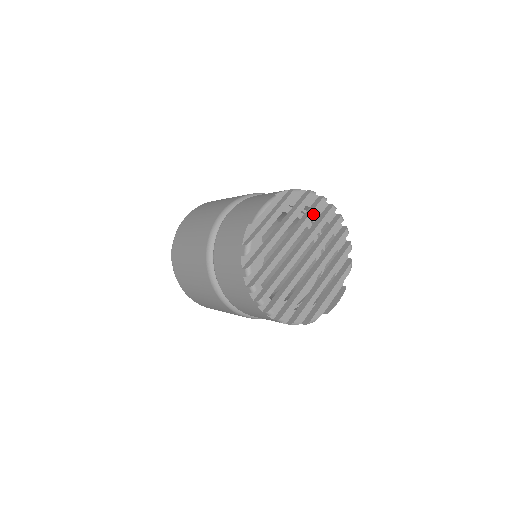
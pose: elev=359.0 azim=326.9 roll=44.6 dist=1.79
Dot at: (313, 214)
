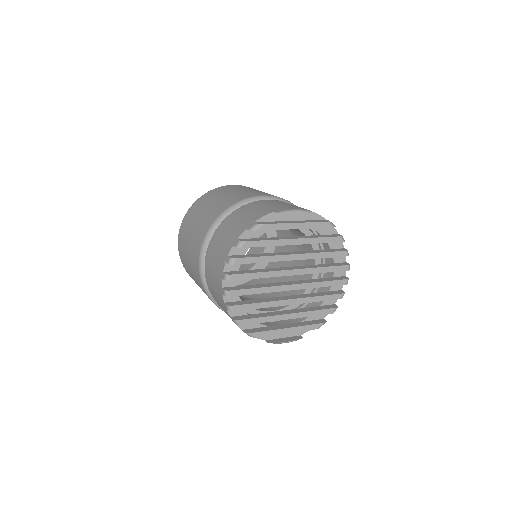
Dot at: (328, 255)
